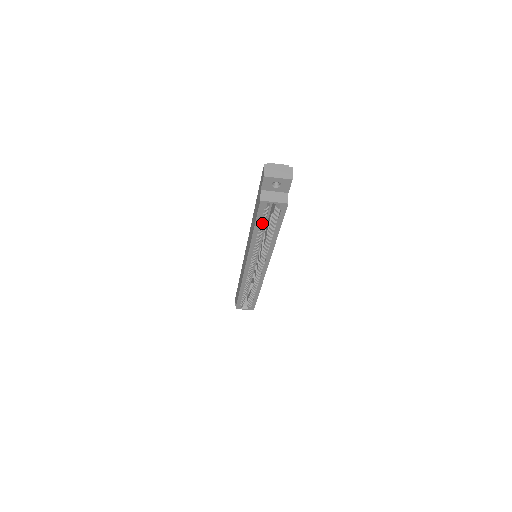
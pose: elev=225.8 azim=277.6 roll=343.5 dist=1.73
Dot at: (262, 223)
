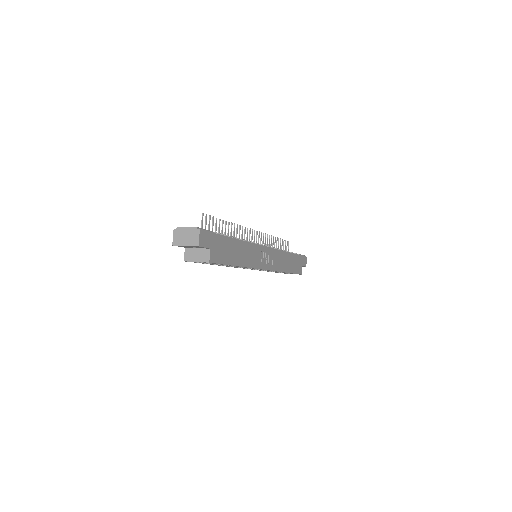
Dot at: occluded
